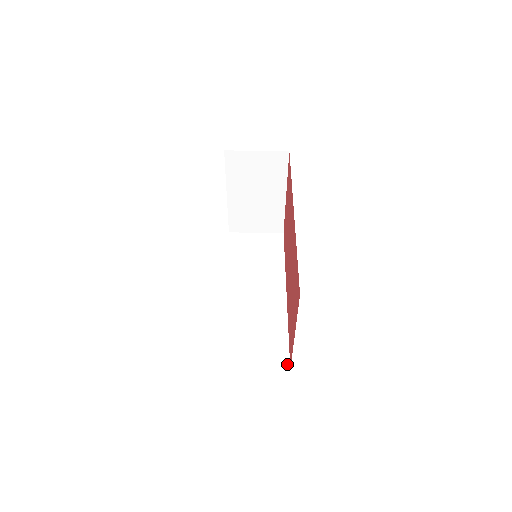
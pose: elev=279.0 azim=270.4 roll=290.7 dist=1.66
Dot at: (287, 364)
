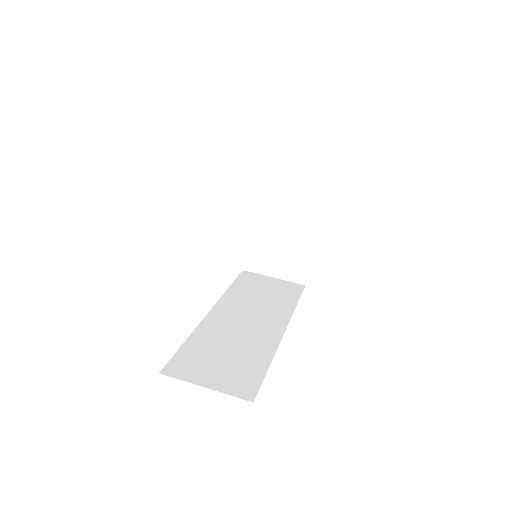
Dot at: (252, 395)
